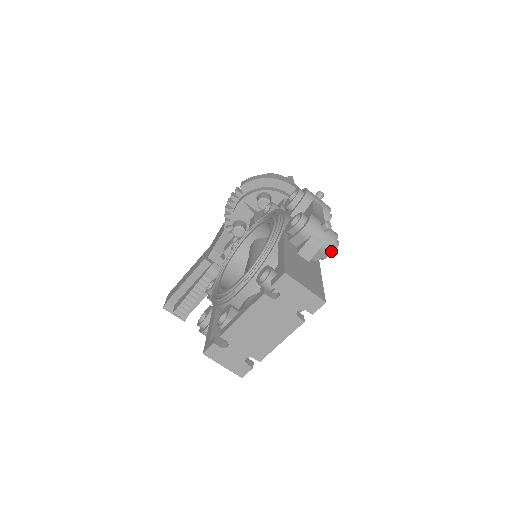
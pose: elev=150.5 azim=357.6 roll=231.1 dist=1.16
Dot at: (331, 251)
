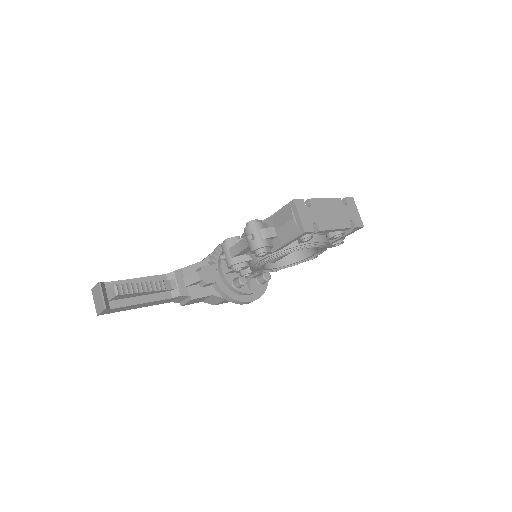
Dot at: (342, 240)
